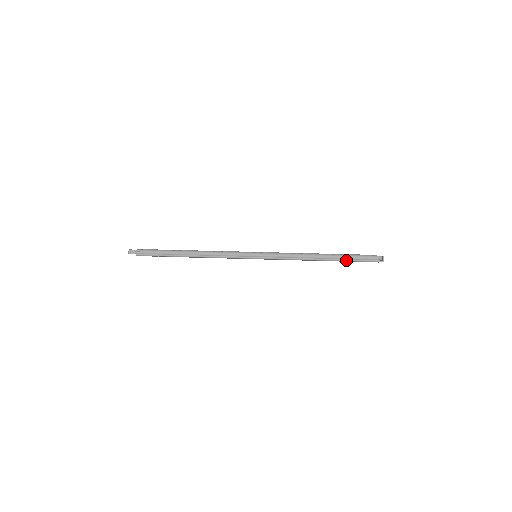
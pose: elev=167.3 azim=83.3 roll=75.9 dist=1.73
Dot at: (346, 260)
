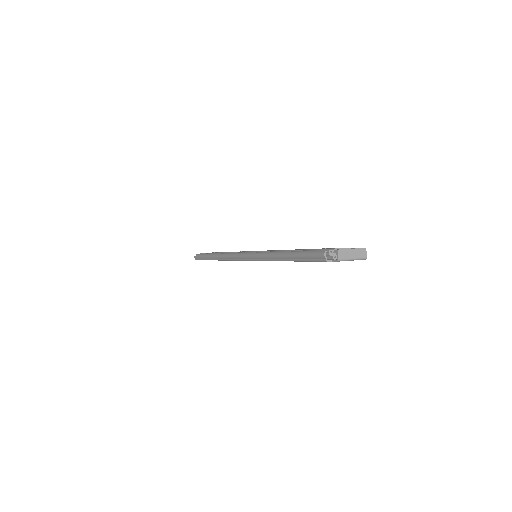
Dot at: (298, 260)
